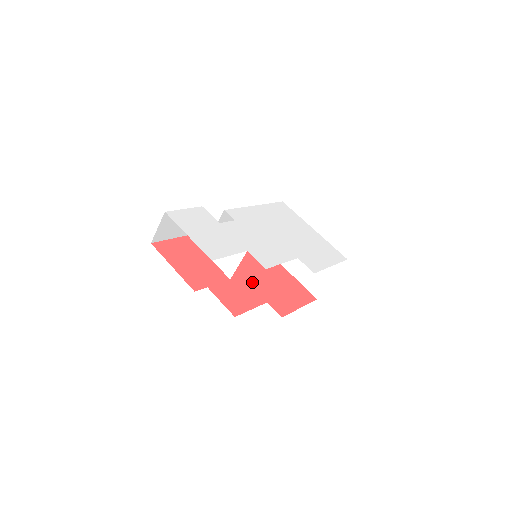
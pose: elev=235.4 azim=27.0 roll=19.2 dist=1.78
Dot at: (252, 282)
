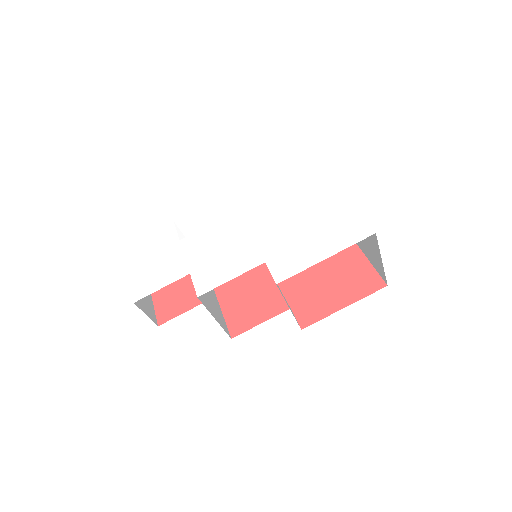
Dot at: (284, 280)
